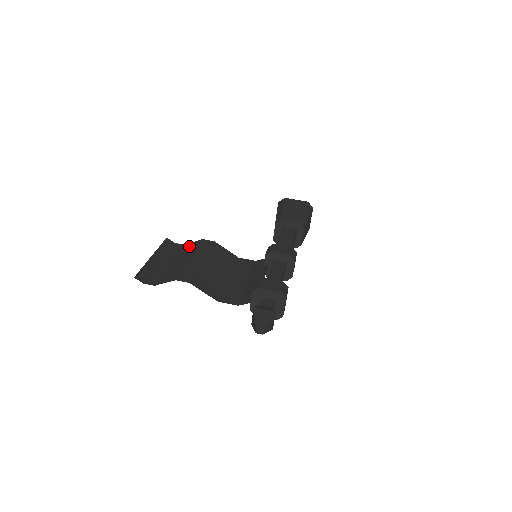
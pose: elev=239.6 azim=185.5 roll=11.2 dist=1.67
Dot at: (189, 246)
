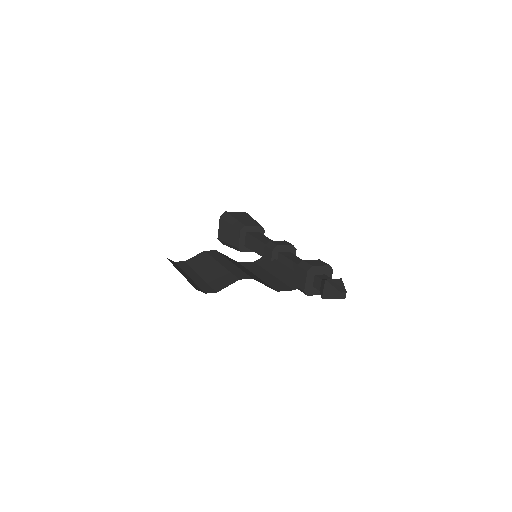
Dot at: (197, 259)
